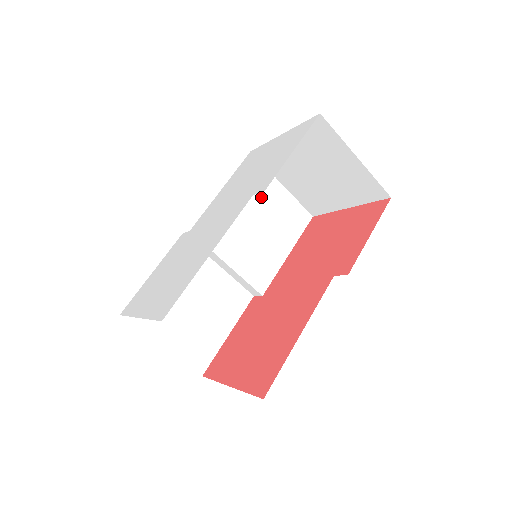
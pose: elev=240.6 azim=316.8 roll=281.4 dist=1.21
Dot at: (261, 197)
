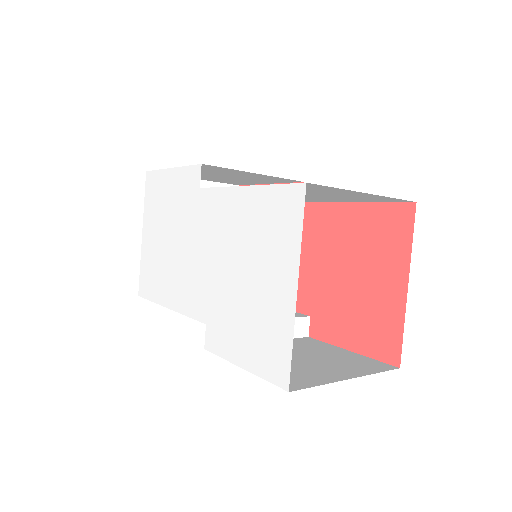
Dot at: (318, 192)
